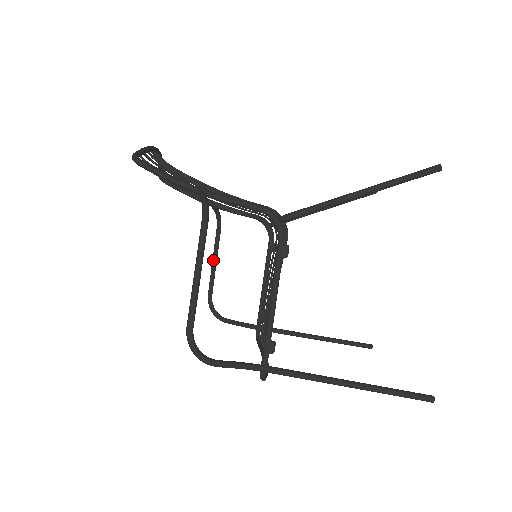
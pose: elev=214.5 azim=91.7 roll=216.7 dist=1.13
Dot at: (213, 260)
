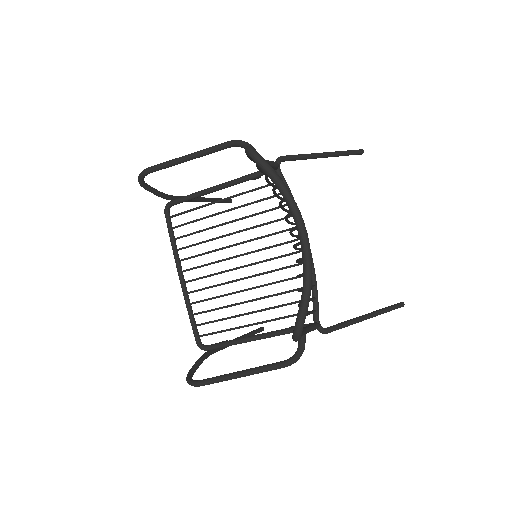
Dot at: (190, 159)
